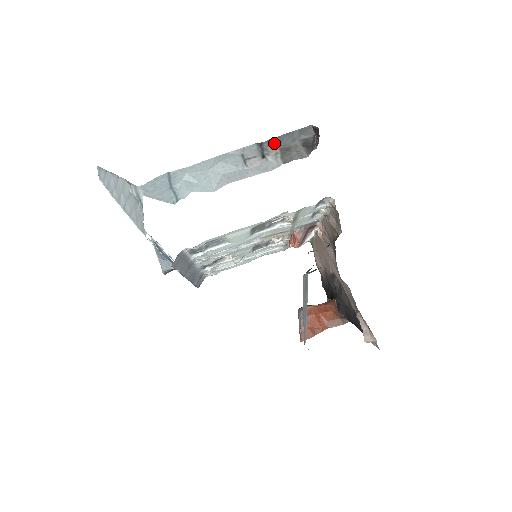
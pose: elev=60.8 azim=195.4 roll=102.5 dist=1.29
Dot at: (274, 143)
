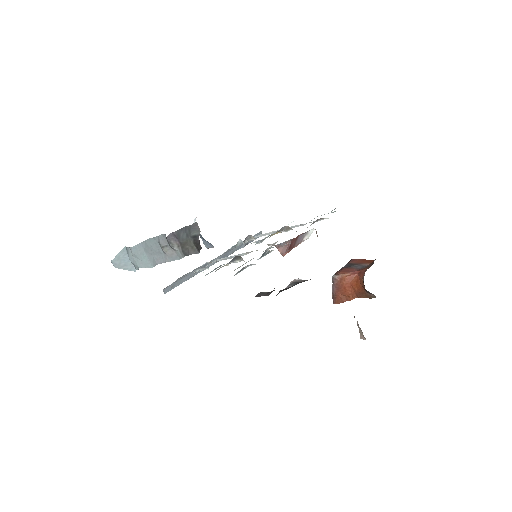
Dot at: (175, 237)
